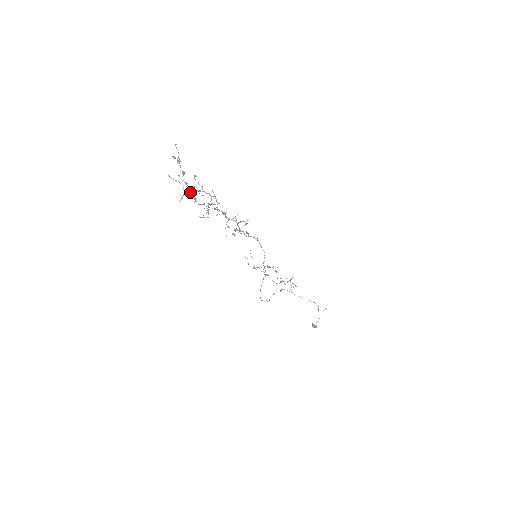
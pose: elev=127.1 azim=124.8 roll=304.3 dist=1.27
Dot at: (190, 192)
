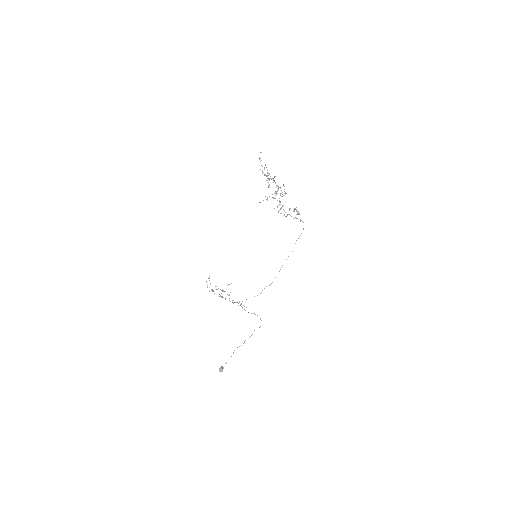
Dot at: (267, 180)
